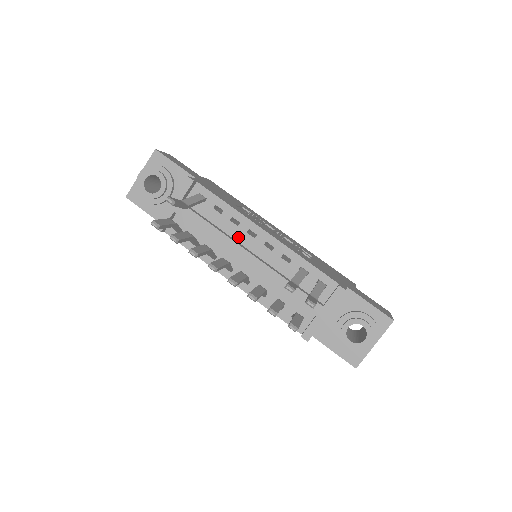
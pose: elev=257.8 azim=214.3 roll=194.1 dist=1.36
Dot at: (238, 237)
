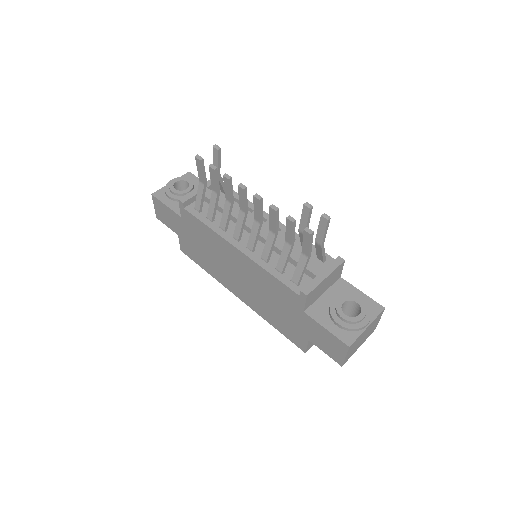
Dot at: occluded
